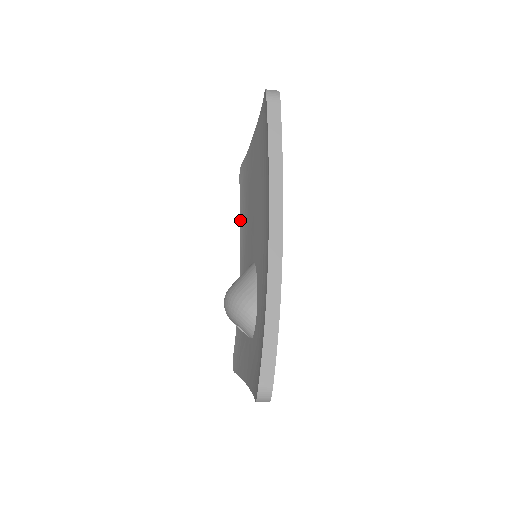
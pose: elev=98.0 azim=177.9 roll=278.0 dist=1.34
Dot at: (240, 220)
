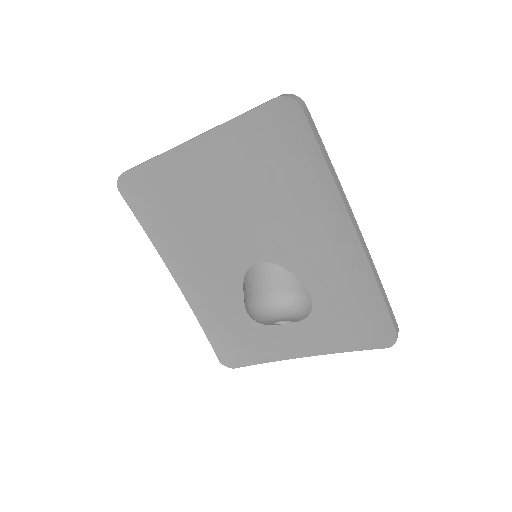
Dot at: (147, 235)
